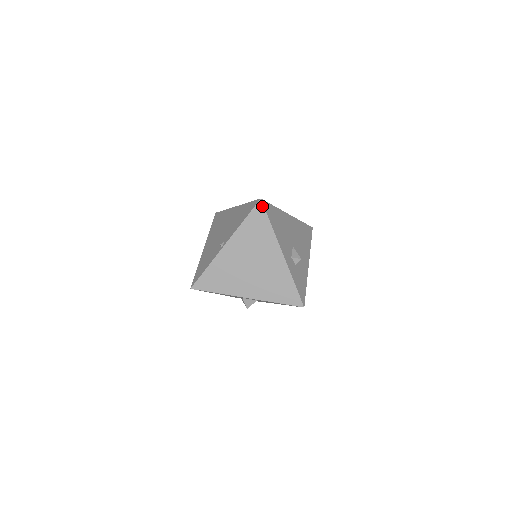
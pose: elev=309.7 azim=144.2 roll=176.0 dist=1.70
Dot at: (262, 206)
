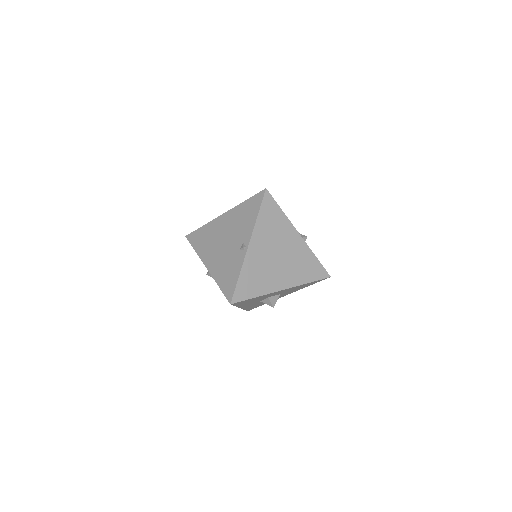
Dot at: (269, 195)
